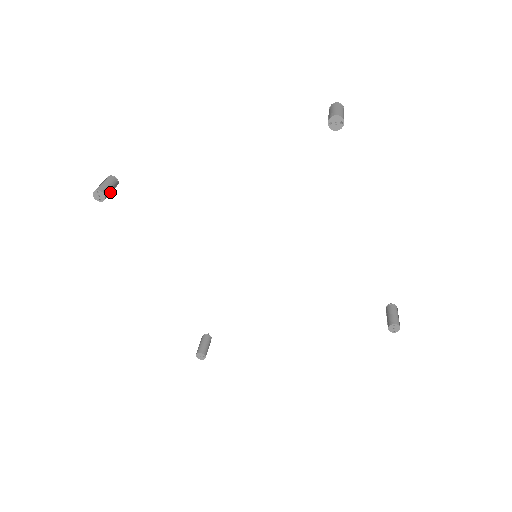
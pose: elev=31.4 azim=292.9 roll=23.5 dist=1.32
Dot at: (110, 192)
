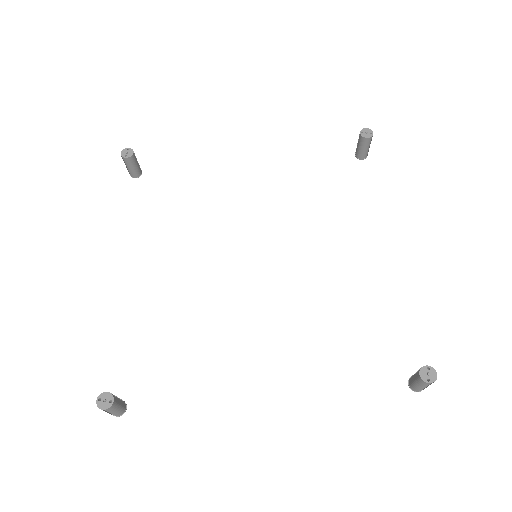
Dot at: (134, 165)
